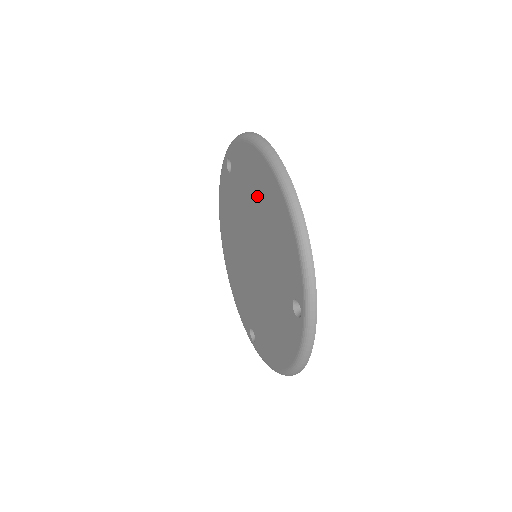
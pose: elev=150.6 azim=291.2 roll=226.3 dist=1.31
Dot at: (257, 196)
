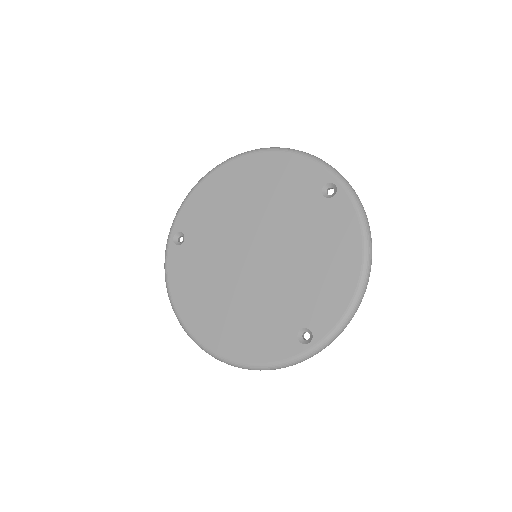
Dot at: (233, 197)
